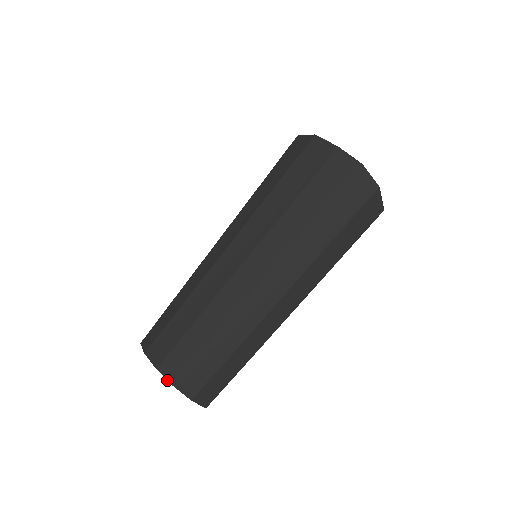
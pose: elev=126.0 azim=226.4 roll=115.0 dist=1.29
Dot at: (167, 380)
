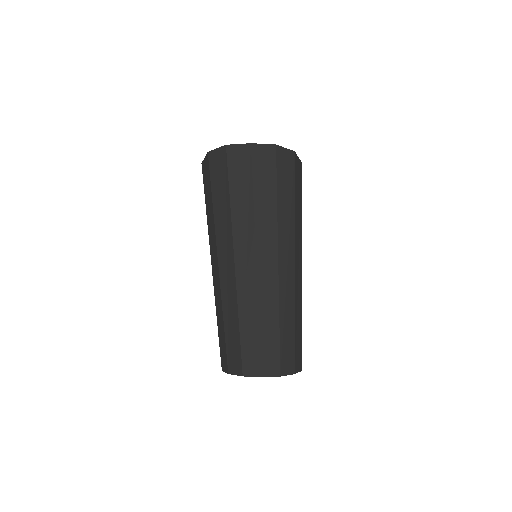
Dot at: occluded
